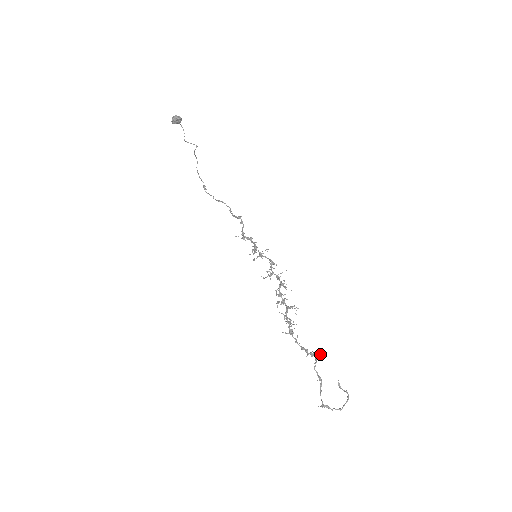
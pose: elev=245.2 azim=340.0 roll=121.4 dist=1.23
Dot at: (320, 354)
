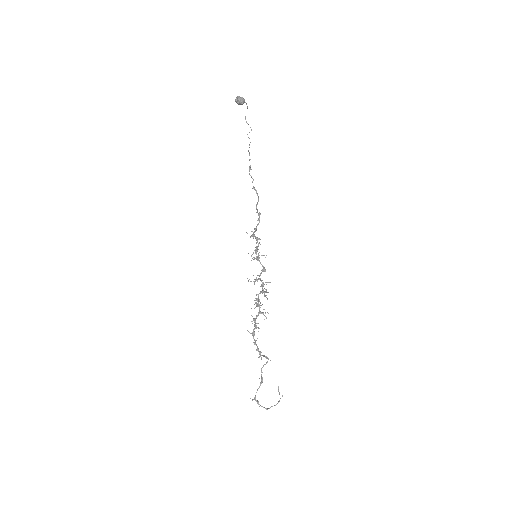
Dot at: (270, 360)
